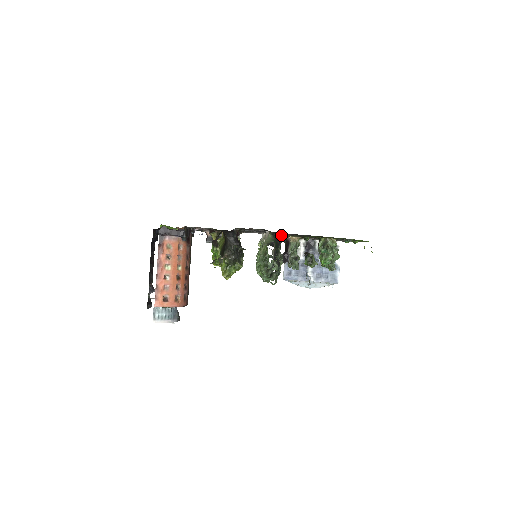
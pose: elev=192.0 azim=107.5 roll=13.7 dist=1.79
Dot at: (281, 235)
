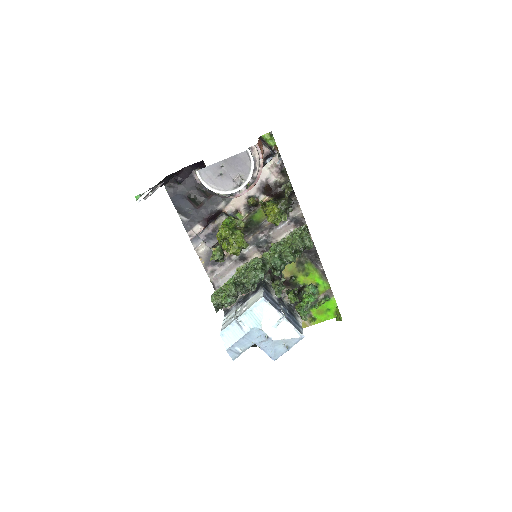
Dot at: occluded
